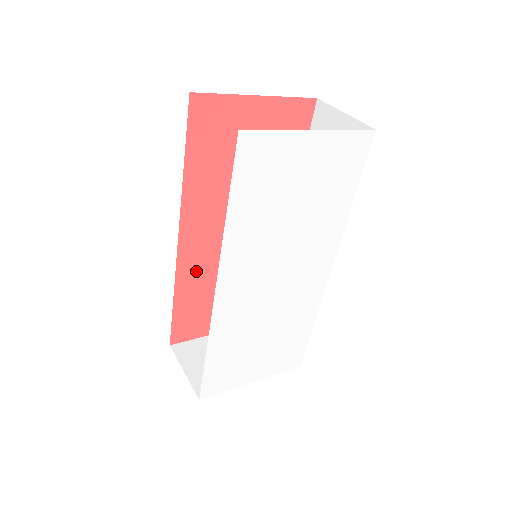
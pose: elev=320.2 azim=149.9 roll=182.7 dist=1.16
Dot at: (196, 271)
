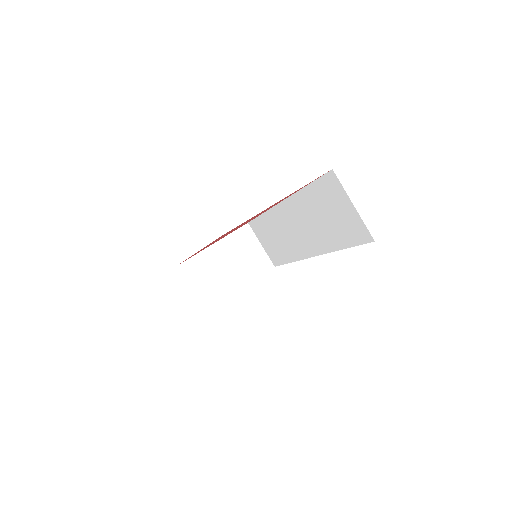
Dot at: occluded
